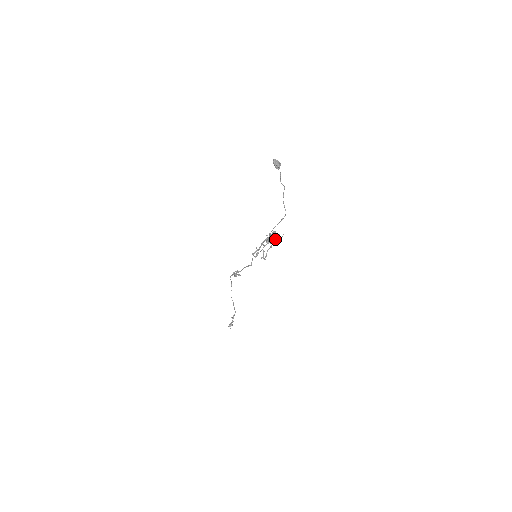
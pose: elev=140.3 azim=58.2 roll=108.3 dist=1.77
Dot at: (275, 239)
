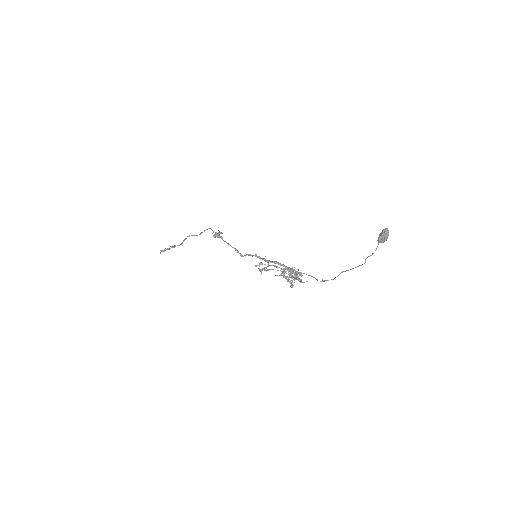
Dot at: occluded
